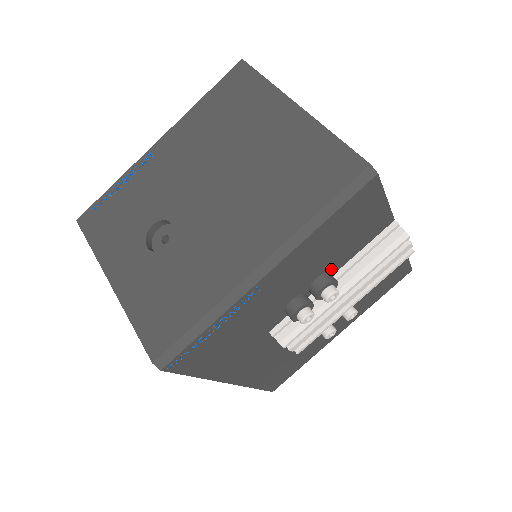
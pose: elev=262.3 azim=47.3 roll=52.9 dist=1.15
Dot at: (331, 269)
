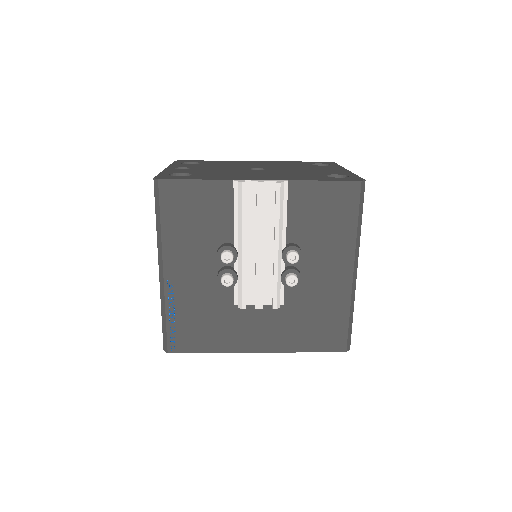
Dot at: (224, 240)
